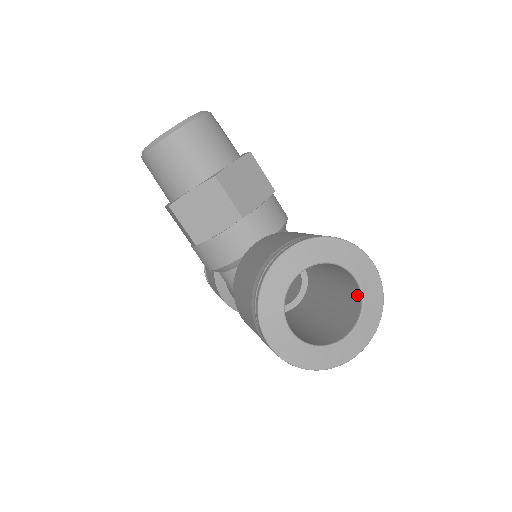
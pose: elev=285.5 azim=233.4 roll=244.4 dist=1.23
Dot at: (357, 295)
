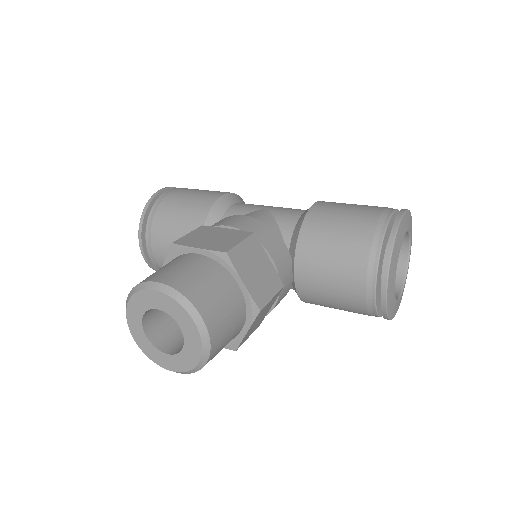
Dot at: occluded
